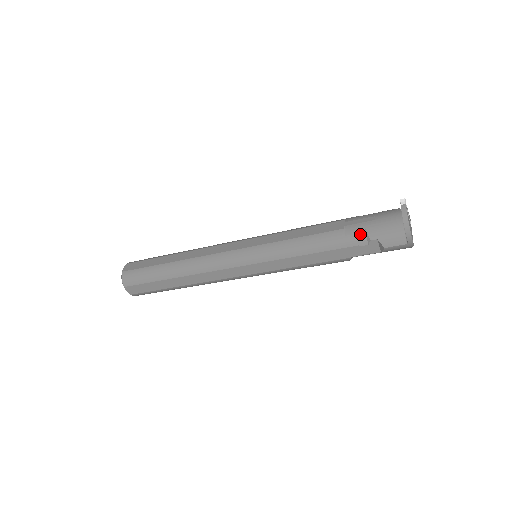
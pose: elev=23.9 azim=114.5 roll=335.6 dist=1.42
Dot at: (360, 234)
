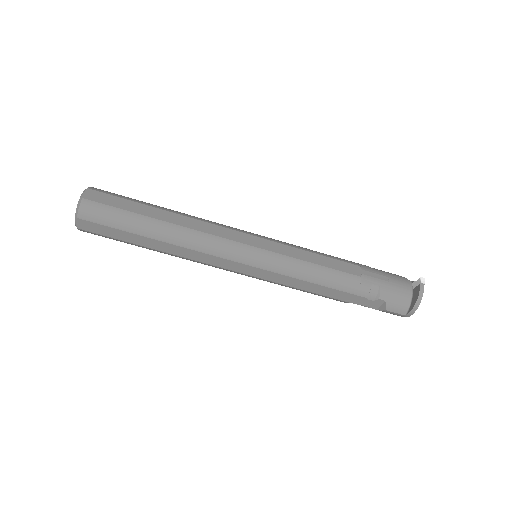
Dot at: (373, 289)
